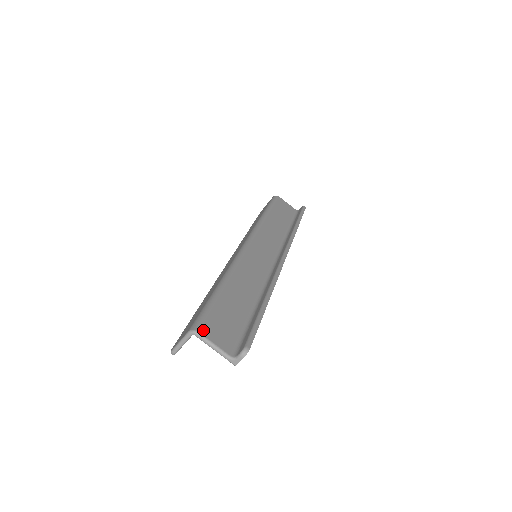
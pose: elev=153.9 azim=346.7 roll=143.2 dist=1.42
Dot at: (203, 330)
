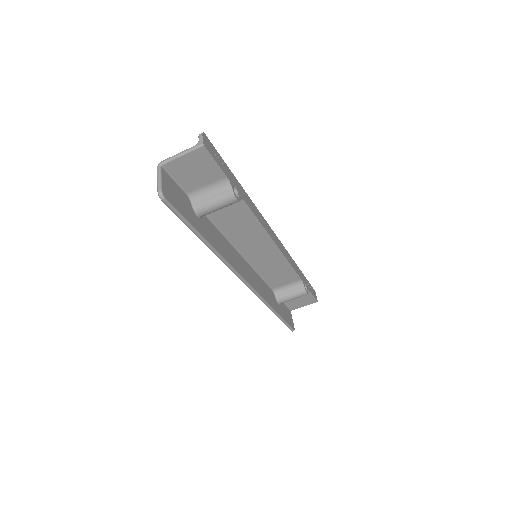
Dot at: (168, 164)
